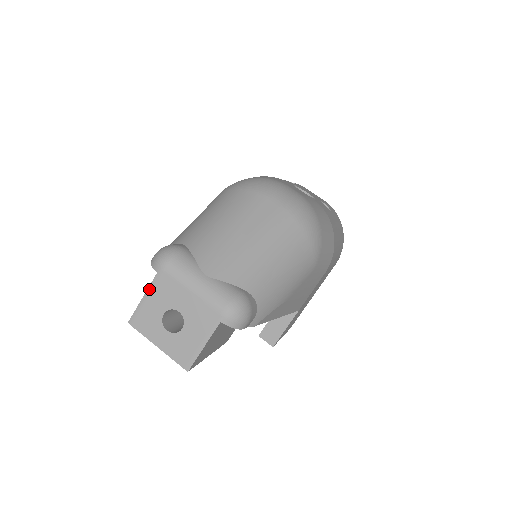
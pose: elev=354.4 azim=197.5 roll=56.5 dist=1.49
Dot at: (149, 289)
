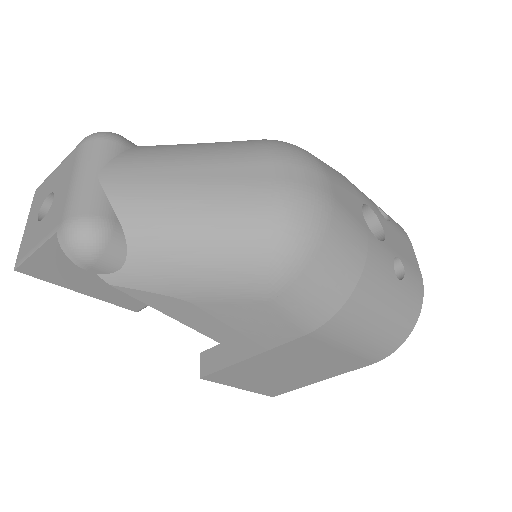
Dot at: (62, 162)
